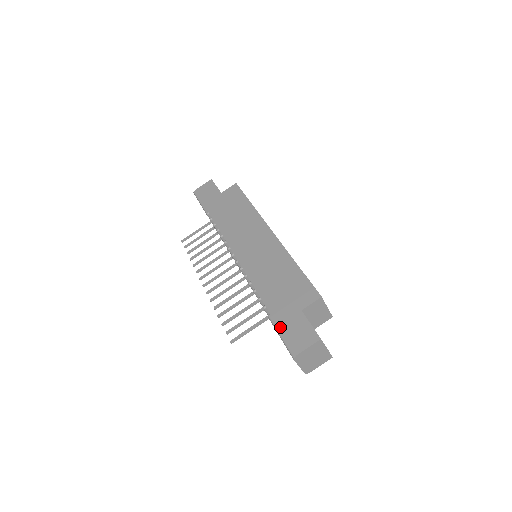
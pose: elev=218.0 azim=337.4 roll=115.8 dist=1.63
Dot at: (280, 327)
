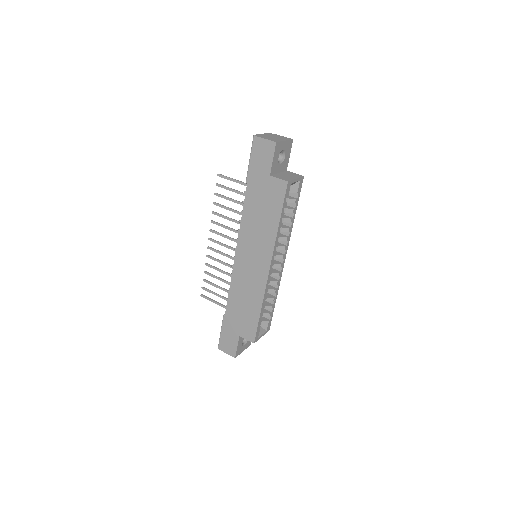
Dot at: (223, 329)
